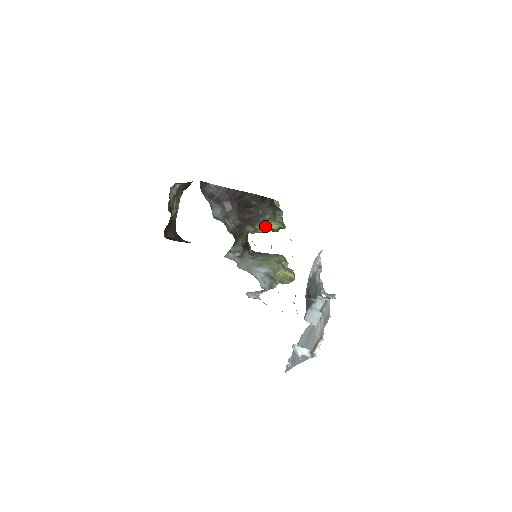
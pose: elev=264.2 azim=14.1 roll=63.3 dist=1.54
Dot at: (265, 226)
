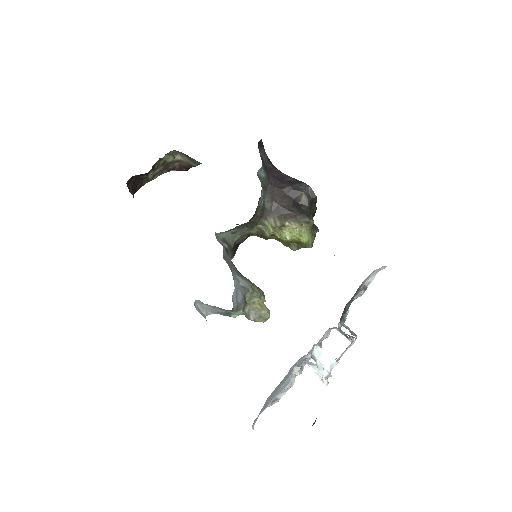
Dot at: (296, 228)
